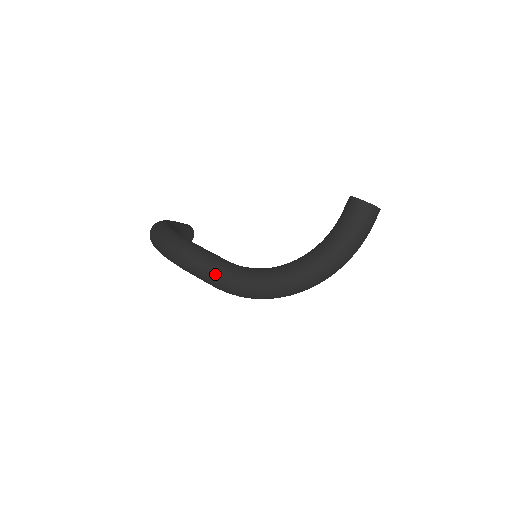
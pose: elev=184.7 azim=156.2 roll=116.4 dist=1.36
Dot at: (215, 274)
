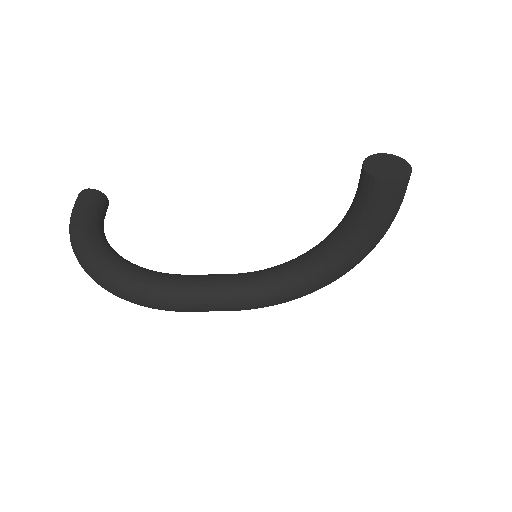
Dot at: (230, 308)
